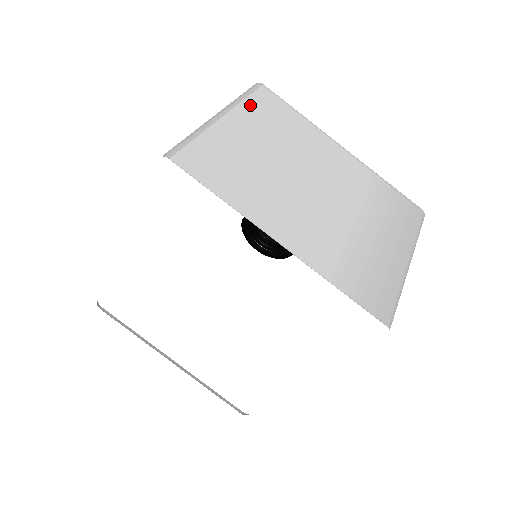
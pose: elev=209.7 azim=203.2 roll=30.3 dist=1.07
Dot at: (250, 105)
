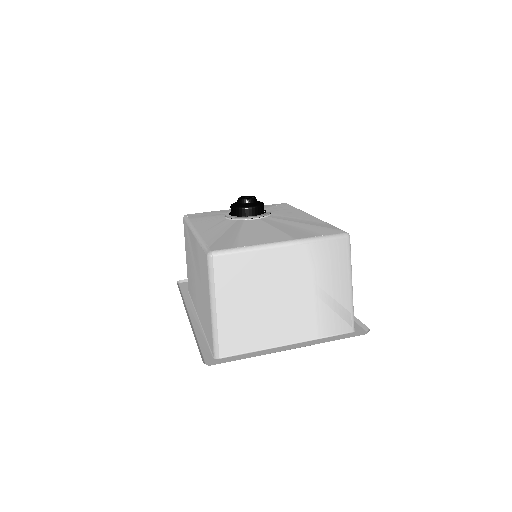
Dot at: (220, 282)
